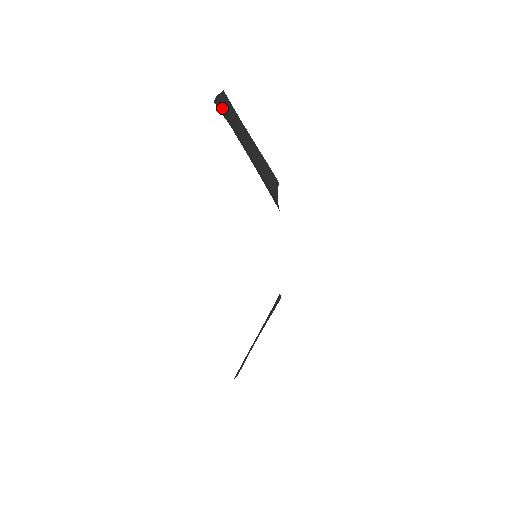
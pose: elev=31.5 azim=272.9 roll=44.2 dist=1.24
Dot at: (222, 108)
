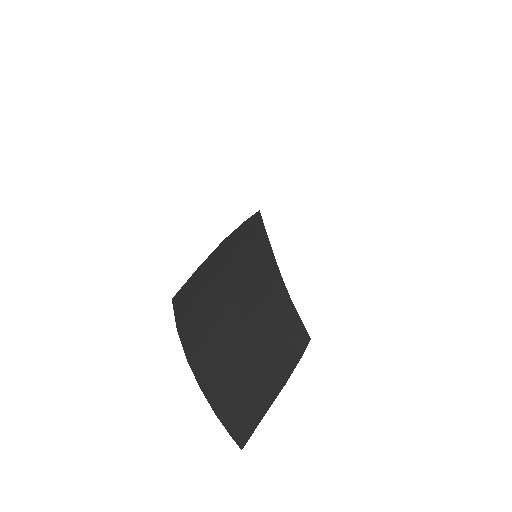
Dot at: occluded
